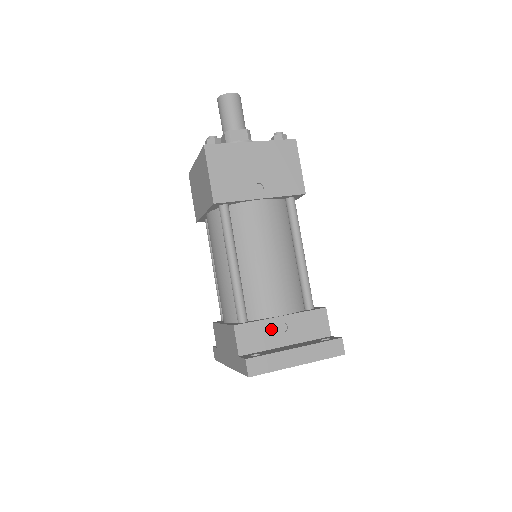
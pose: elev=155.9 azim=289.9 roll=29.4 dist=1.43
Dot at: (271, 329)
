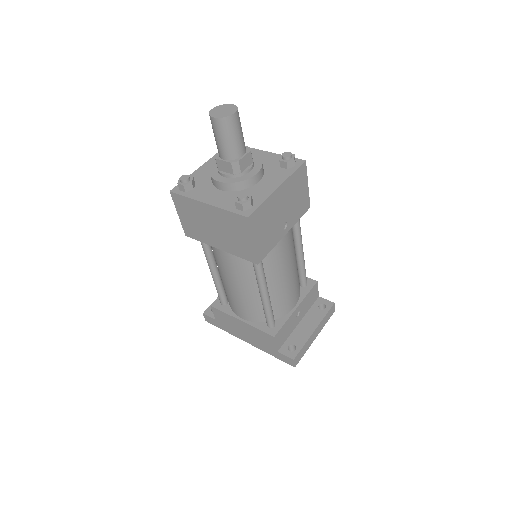
Dot at: (292, 321)
